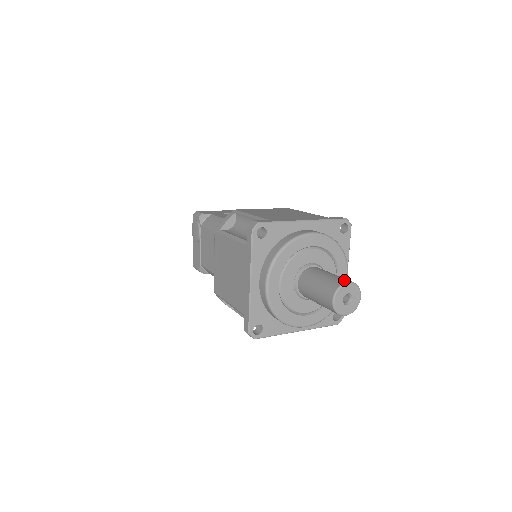
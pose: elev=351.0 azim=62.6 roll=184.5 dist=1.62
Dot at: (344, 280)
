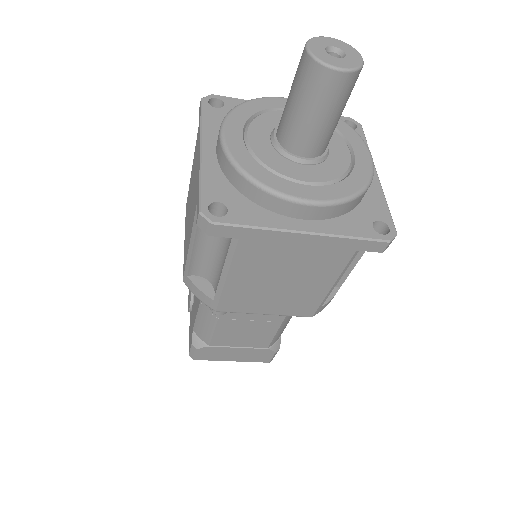
Dot at: occluded
